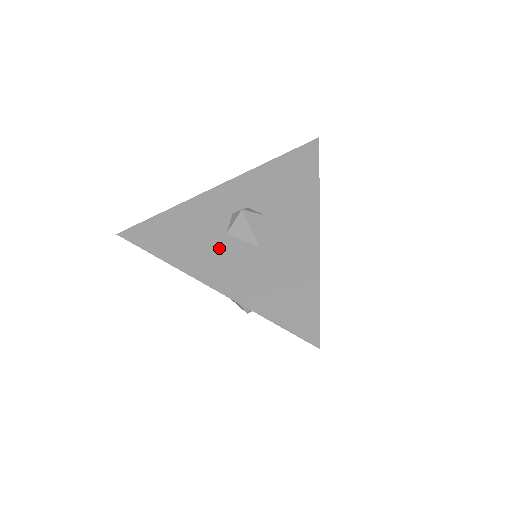
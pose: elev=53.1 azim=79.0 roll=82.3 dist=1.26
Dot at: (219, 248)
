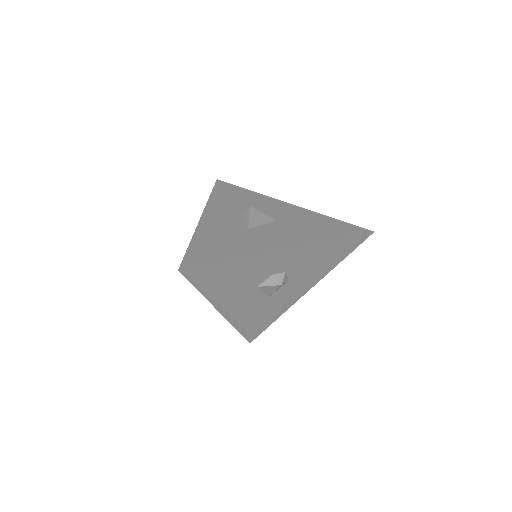
Dot at: (246, 295)
